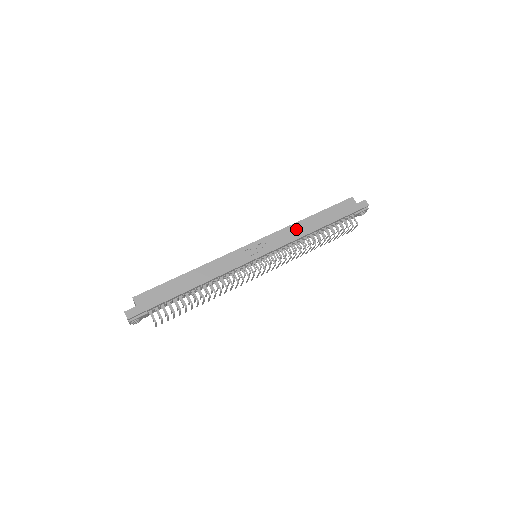
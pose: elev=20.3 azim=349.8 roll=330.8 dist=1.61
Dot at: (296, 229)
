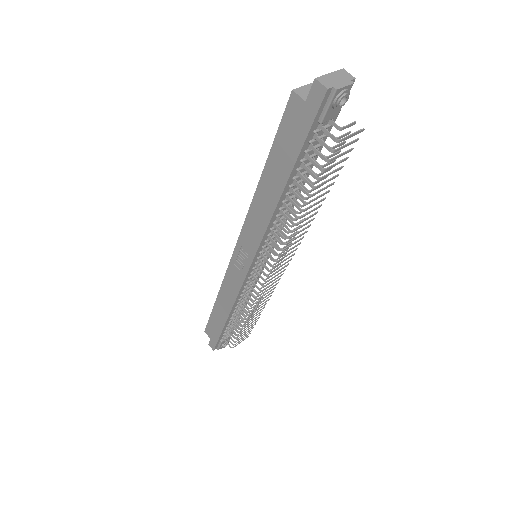
Dot at: (258, 211)
